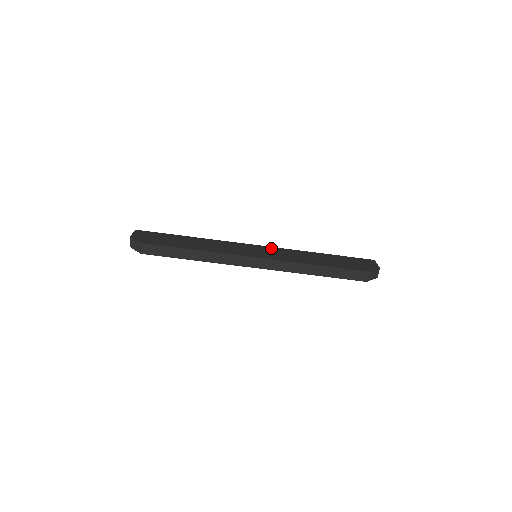
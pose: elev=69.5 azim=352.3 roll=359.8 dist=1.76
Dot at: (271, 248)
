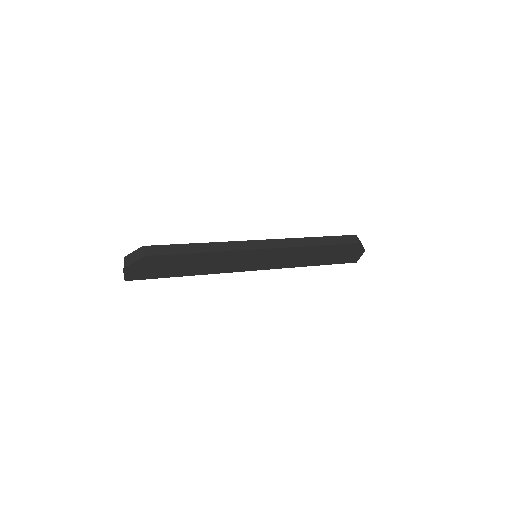
Dot at: occluded
